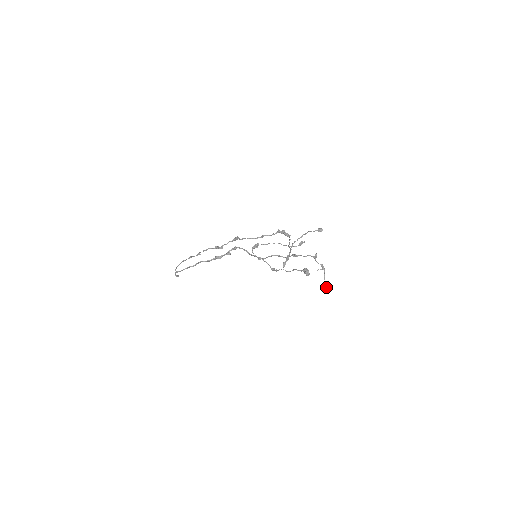
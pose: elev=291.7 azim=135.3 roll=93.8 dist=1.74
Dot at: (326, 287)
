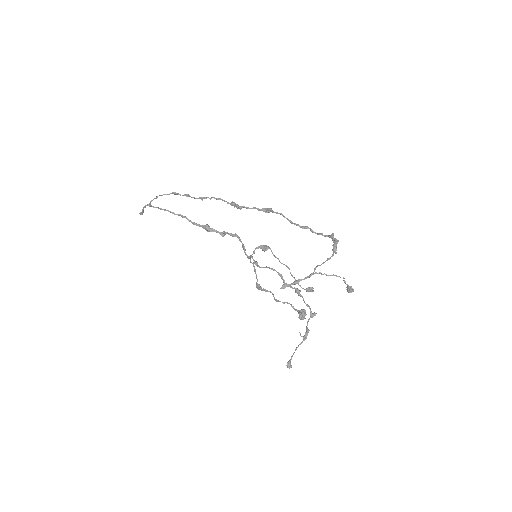
Dot at: (291, 358)
